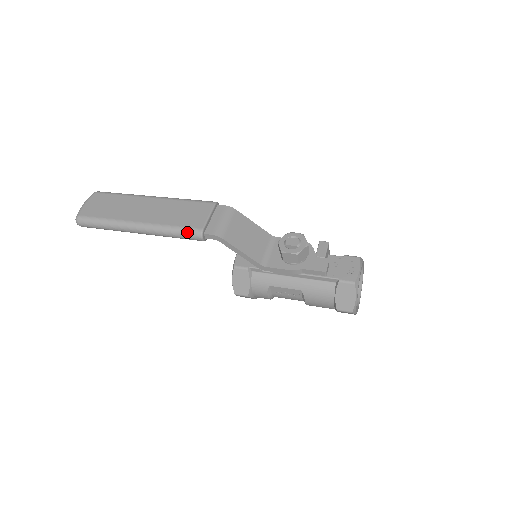
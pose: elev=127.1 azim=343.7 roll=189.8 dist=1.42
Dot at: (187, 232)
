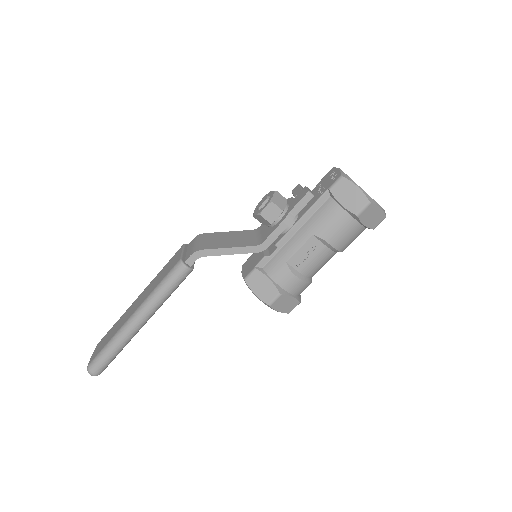
Dot at: (171, 275)
